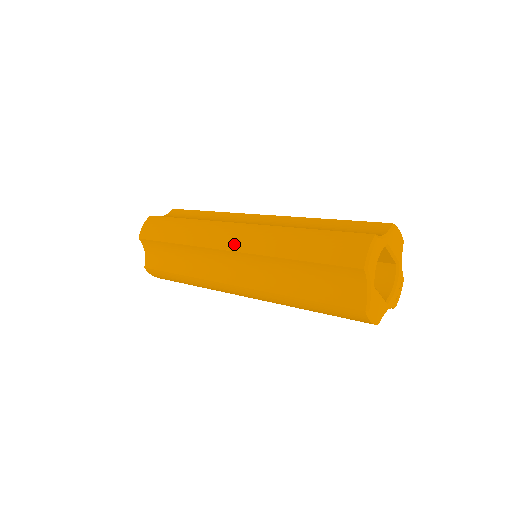
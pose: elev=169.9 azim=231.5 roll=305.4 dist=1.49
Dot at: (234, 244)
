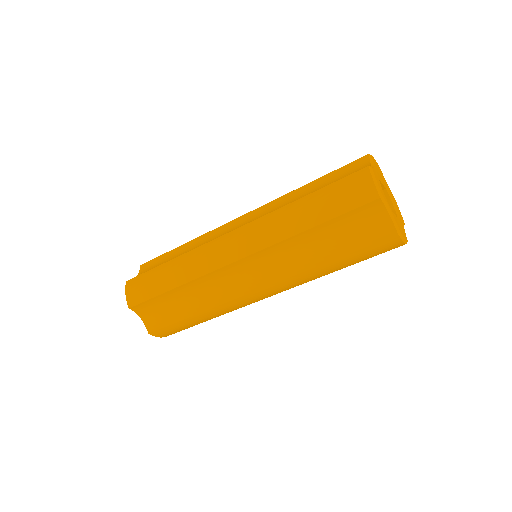
Dot at: (239, 252)
